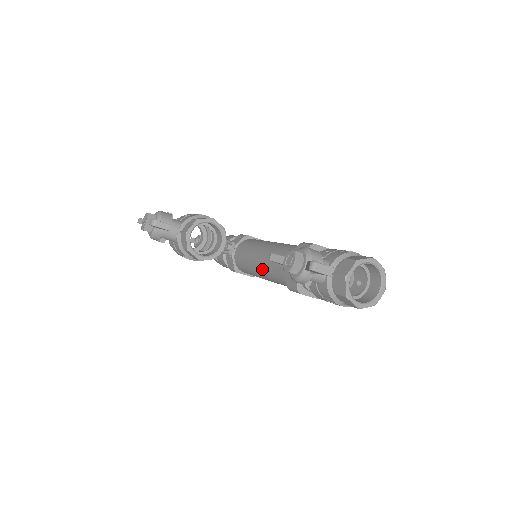
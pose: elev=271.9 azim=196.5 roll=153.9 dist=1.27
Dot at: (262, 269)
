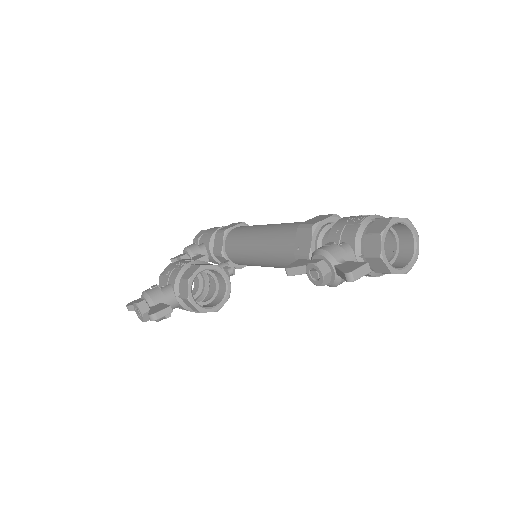
Dot at: (270, 264)
